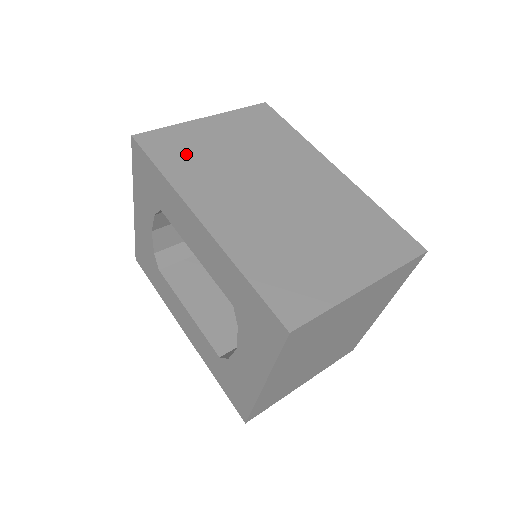
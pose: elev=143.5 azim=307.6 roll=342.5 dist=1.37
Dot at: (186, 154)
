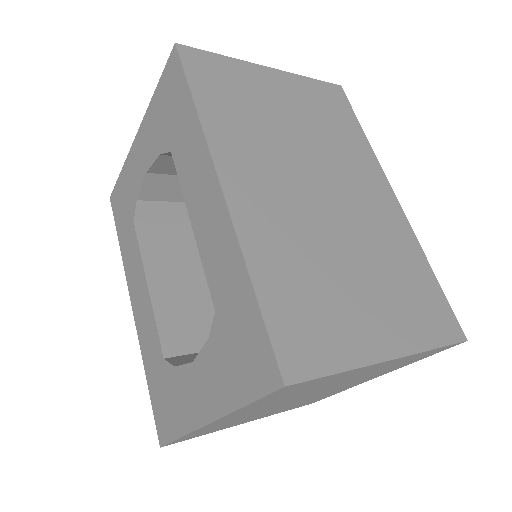
Dot at: (233, 97)
